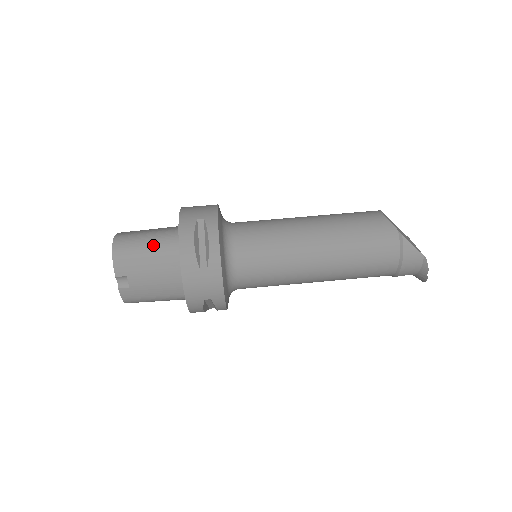
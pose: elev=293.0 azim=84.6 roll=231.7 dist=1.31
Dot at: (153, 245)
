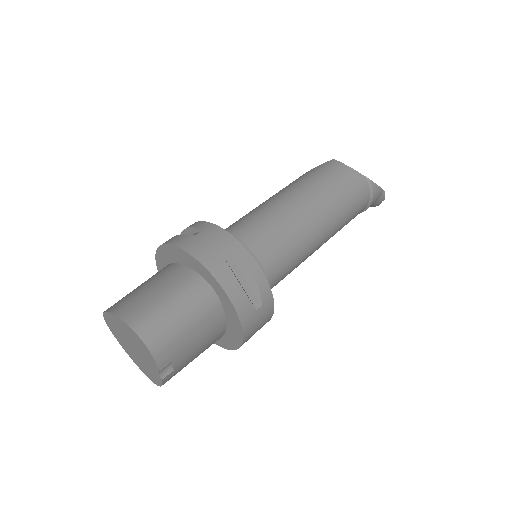
Dot at: (188, 311)
